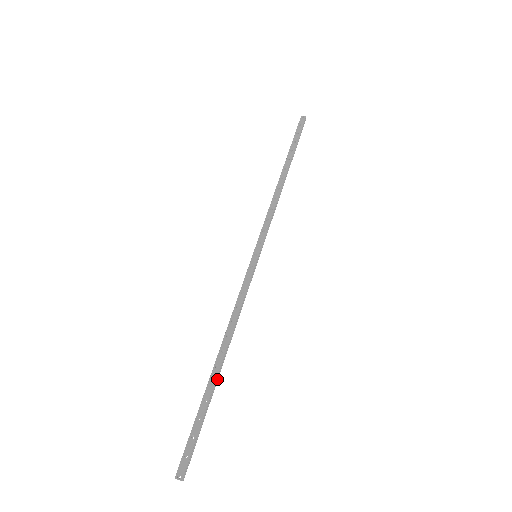
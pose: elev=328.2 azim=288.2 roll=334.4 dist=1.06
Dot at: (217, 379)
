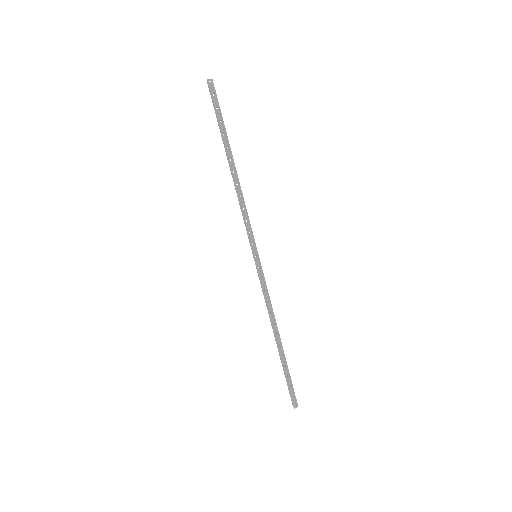
Dot at: (283, 350)
